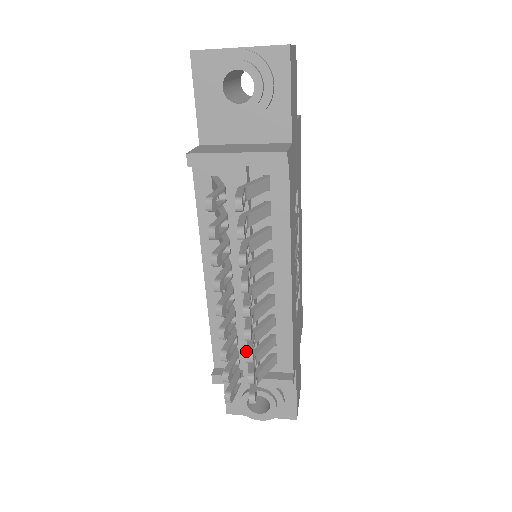
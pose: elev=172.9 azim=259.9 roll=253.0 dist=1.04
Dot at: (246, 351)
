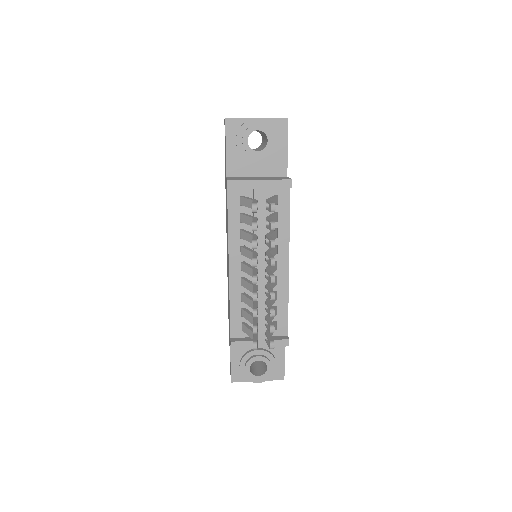
Dot at: (270, 308)
